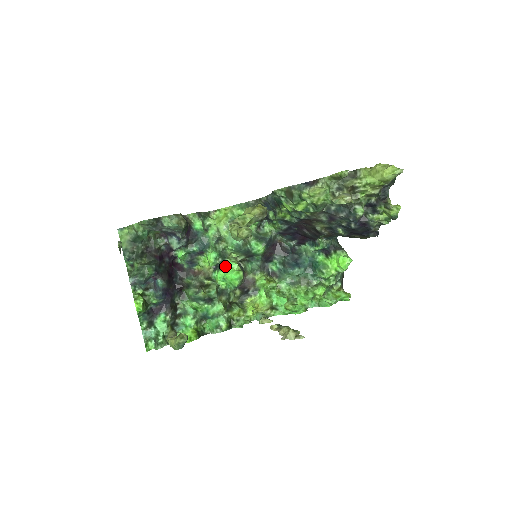
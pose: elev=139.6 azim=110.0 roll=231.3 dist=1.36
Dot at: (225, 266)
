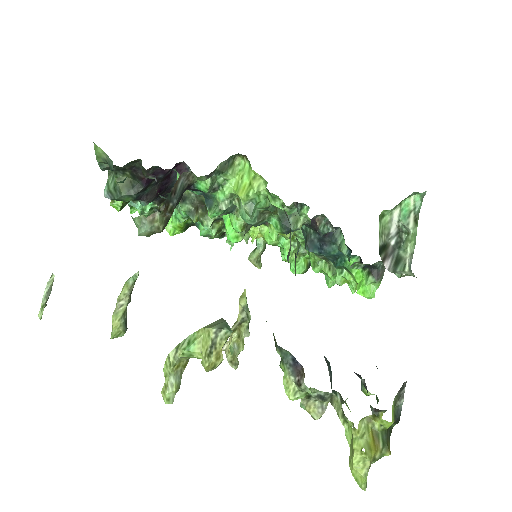
Dot at: (230, 216)
